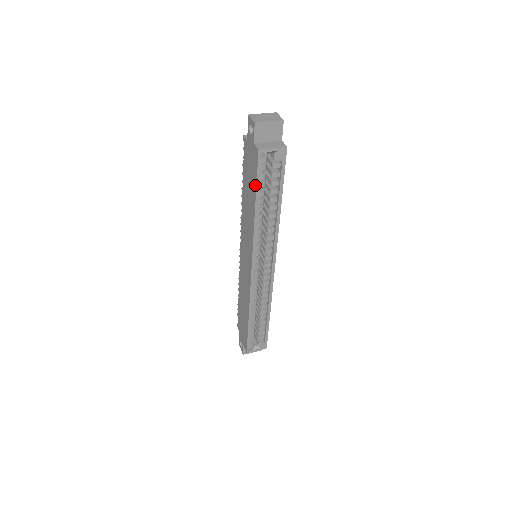
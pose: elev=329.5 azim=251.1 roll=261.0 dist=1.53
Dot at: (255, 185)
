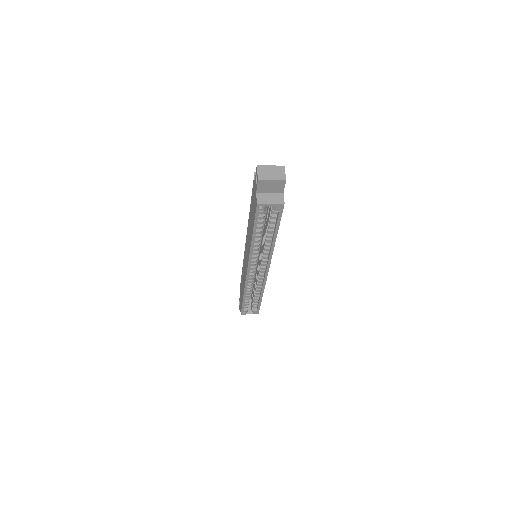
Dot at: (253, 223)
